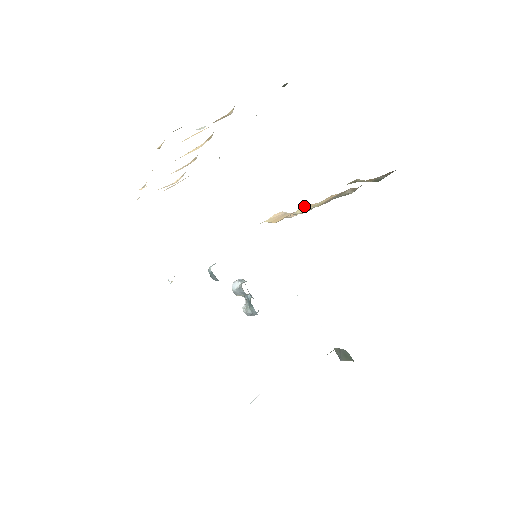
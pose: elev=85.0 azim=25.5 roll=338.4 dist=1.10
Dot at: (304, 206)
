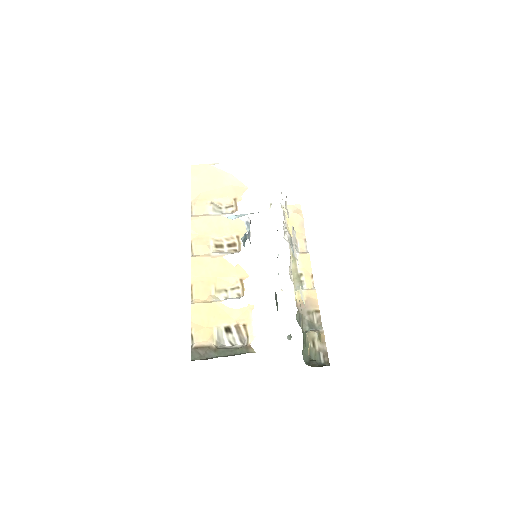
Dot at: (306, 258)
